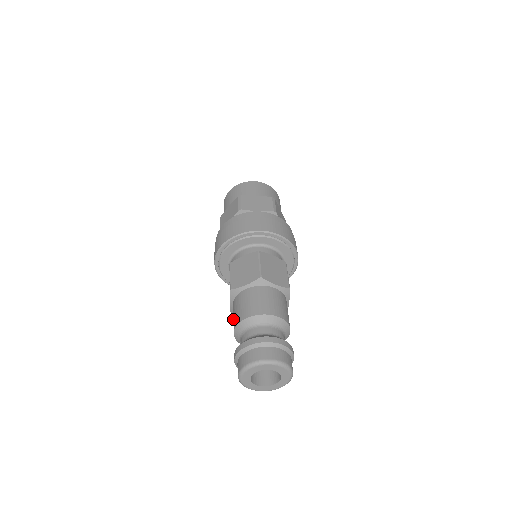
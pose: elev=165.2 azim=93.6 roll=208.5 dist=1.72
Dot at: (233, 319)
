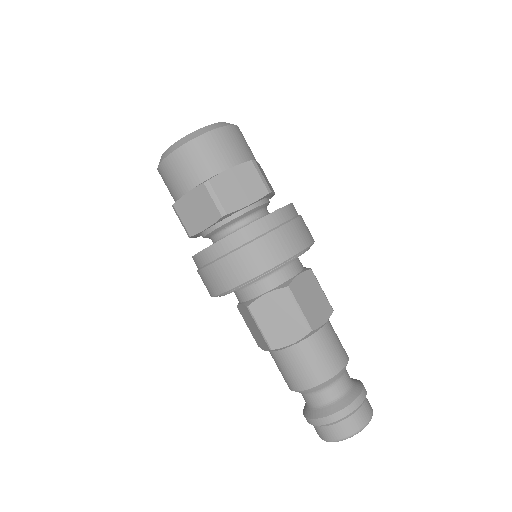
Dot at: (282, 374)
